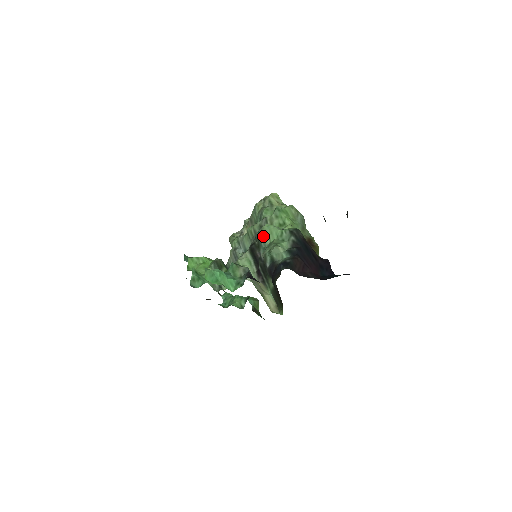
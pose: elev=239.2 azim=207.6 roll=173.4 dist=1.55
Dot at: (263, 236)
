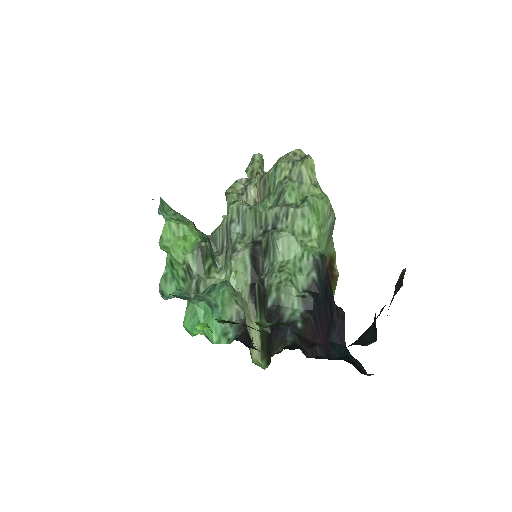
Dot at: (276, 246)
